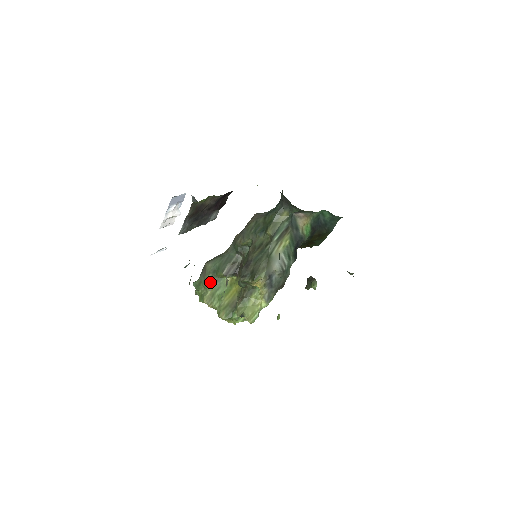
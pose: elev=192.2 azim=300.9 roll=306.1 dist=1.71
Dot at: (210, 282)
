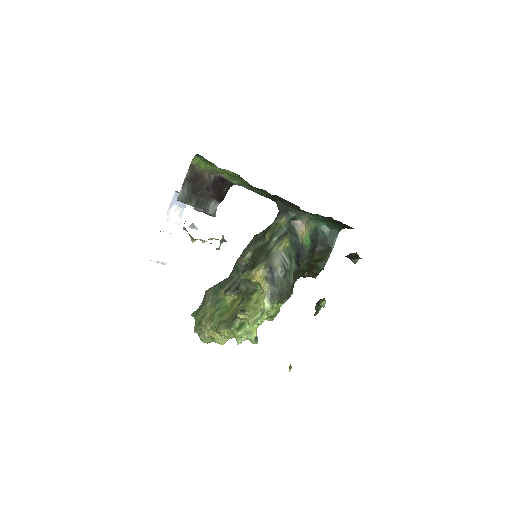
Dot at: (210, 304)
